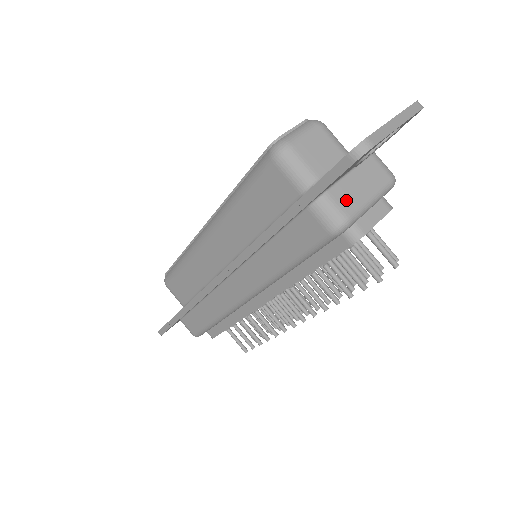
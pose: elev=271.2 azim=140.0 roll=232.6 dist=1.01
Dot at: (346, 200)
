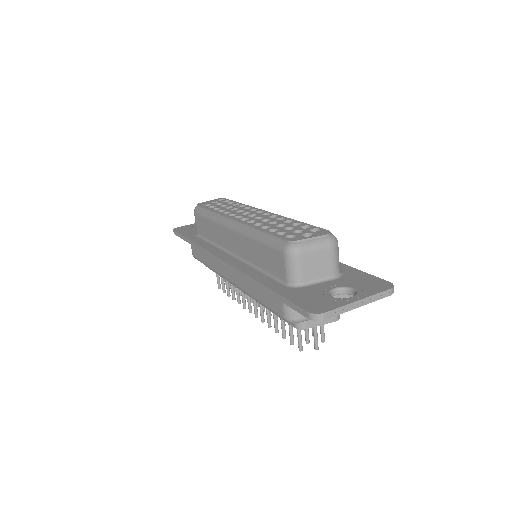
Dot at: occluded
